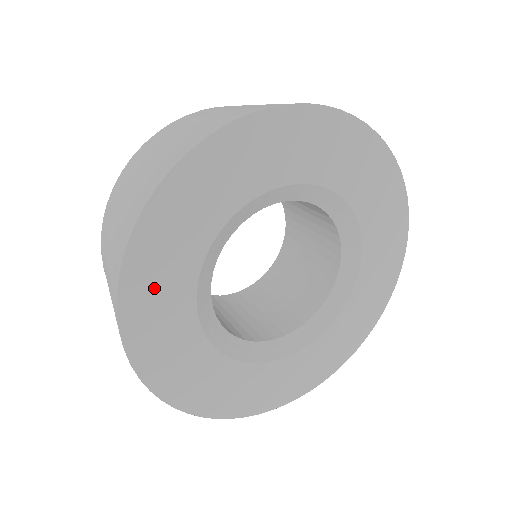
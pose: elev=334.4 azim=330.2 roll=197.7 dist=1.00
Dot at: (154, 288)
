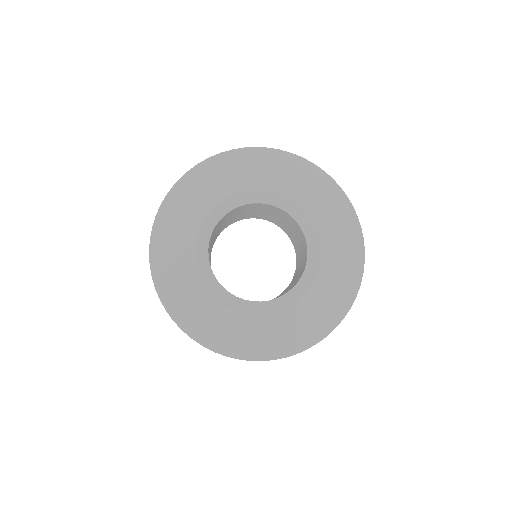
Dot at: (170, 241)
